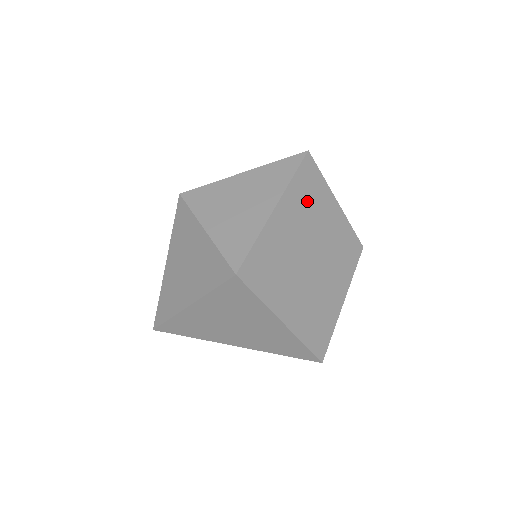
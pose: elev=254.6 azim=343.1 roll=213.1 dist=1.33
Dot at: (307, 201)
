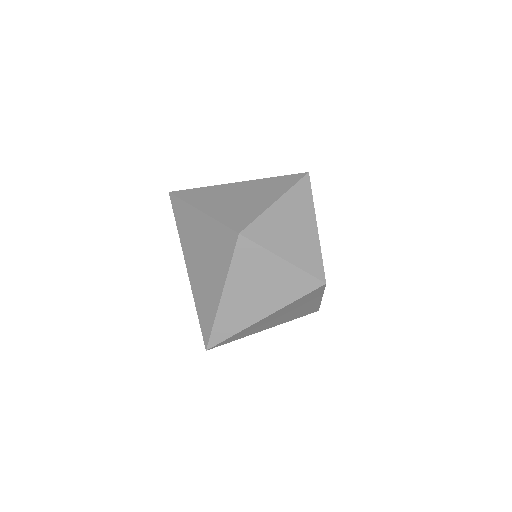
Dot at: occluded
